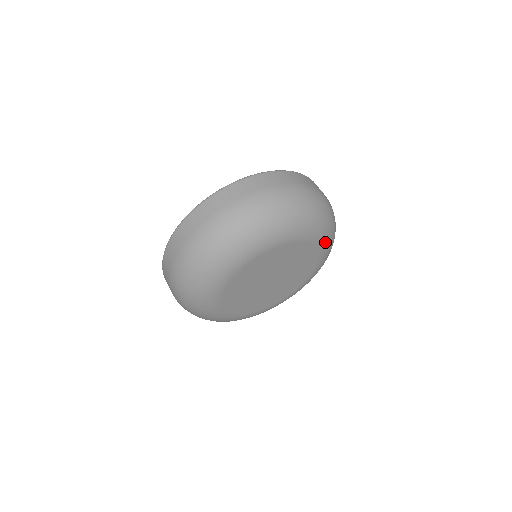
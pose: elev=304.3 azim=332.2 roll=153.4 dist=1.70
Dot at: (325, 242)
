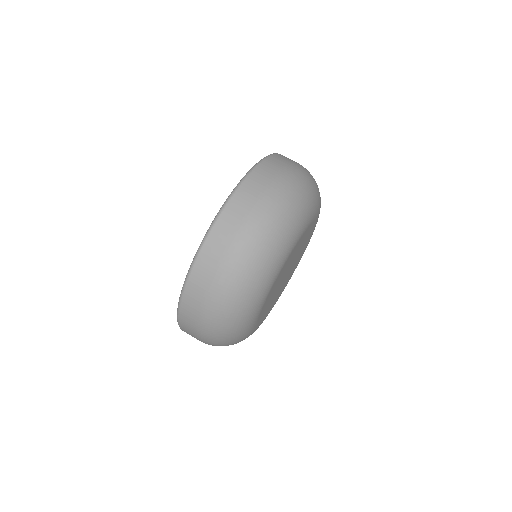
Dot at: occluded
